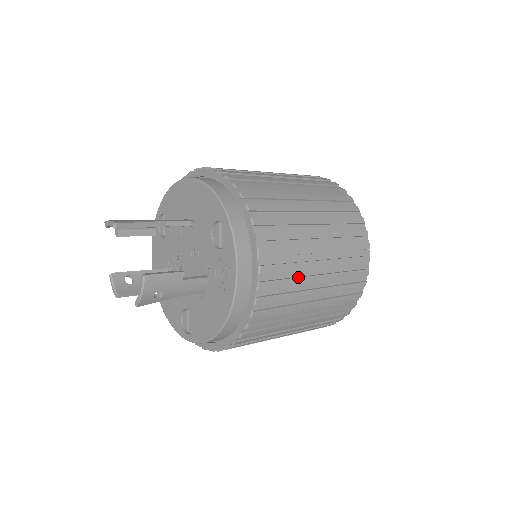
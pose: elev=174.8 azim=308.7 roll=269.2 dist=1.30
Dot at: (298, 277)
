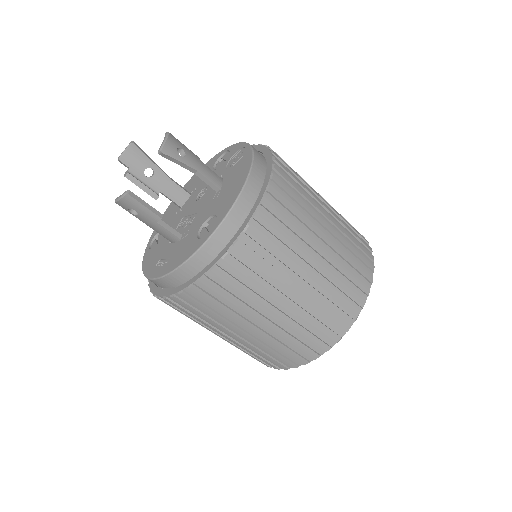
Dot at: occluded
